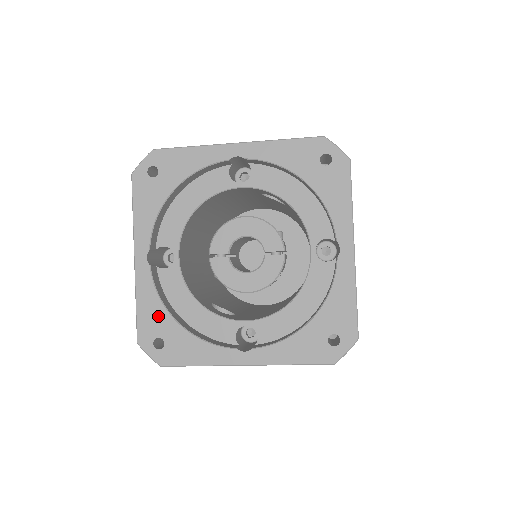
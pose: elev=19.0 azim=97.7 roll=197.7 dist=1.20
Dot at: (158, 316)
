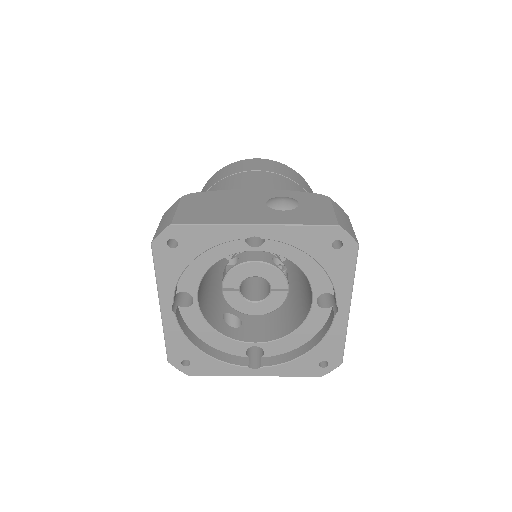
Dot at: (184, 347)
